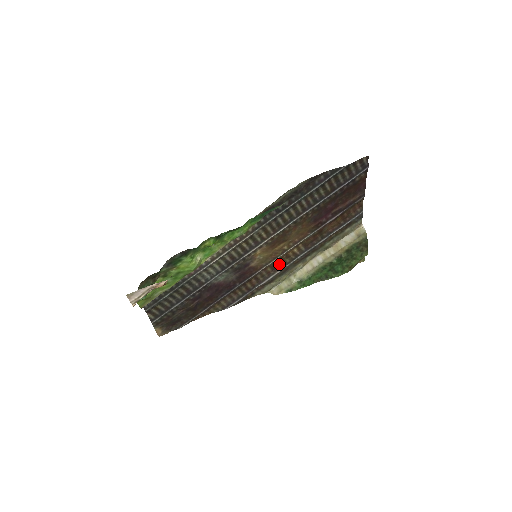
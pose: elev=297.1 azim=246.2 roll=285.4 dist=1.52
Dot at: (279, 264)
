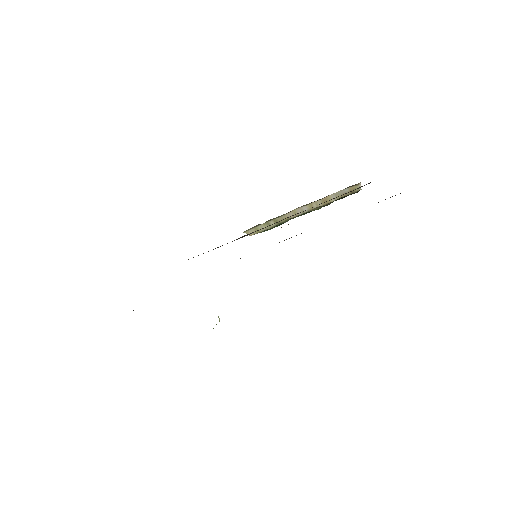
Dot at: occluded
